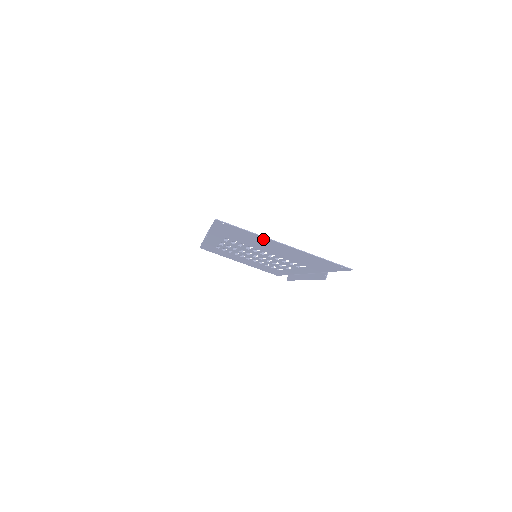
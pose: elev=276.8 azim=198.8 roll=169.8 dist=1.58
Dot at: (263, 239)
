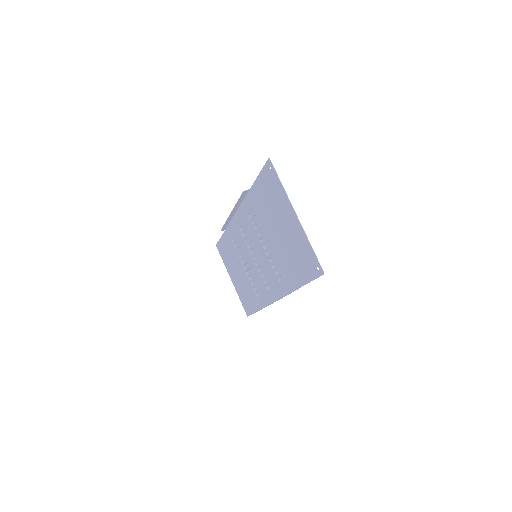
Dot at: (284, 202)
